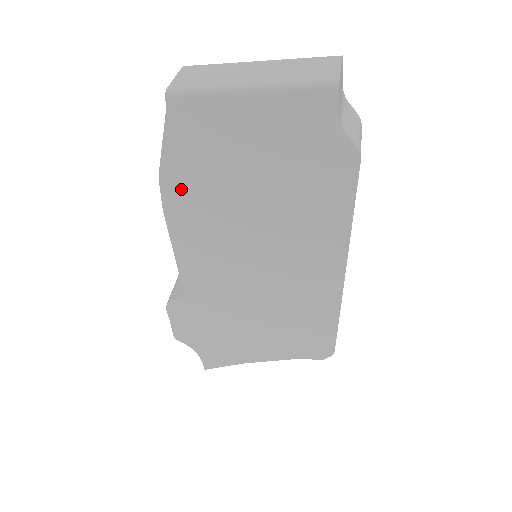
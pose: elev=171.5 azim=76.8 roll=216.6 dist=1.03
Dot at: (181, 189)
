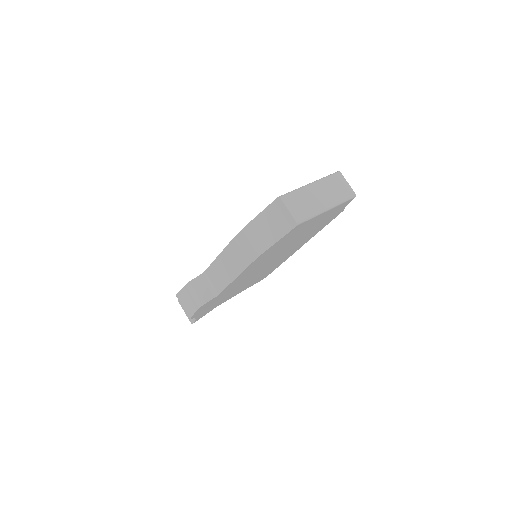
Dot at: (266, 254)
